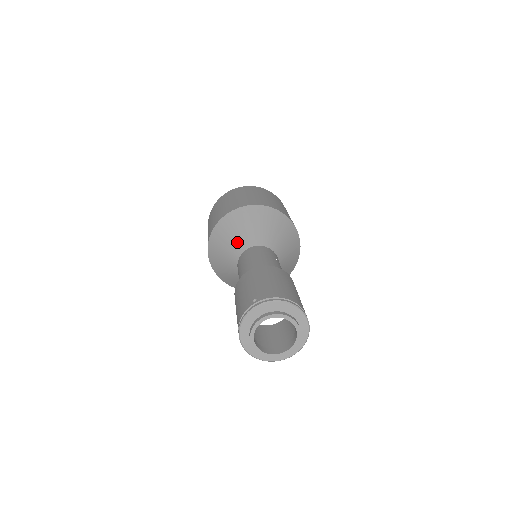
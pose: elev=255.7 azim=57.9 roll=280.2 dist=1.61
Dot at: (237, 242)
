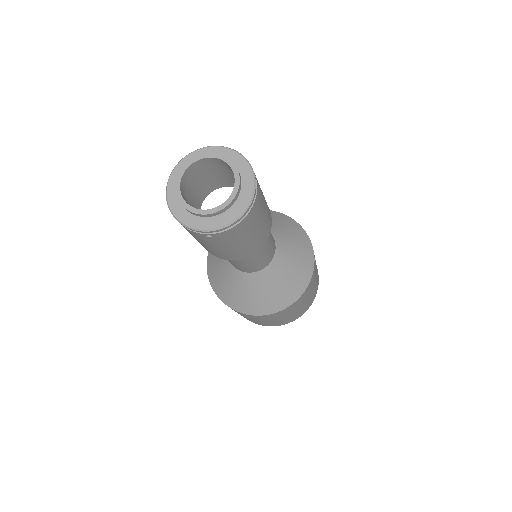
Dot at: occluded
